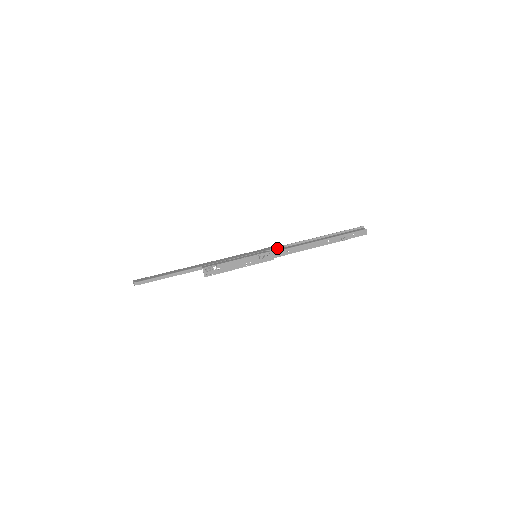
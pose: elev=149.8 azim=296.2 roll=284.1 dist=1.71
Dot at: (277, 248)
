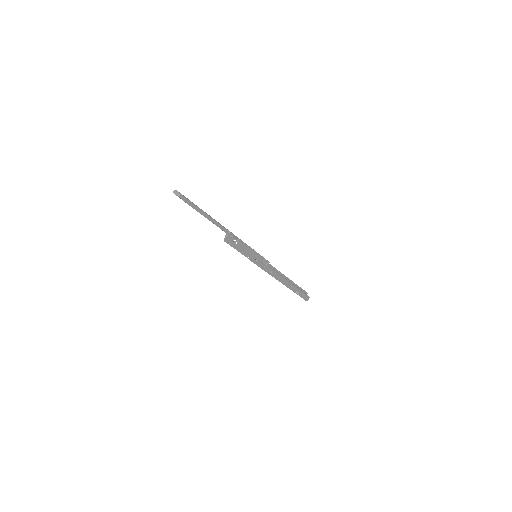
Dot at: occluded
